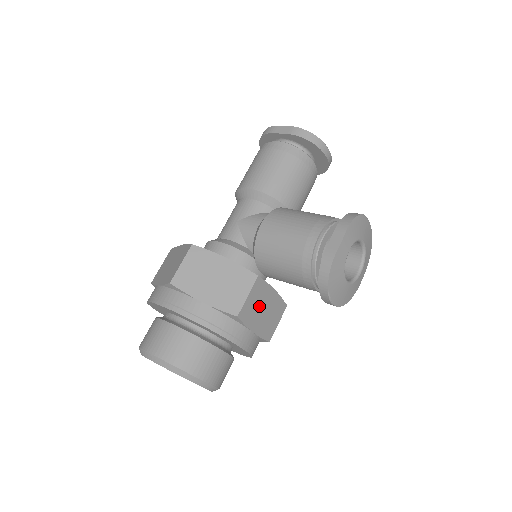
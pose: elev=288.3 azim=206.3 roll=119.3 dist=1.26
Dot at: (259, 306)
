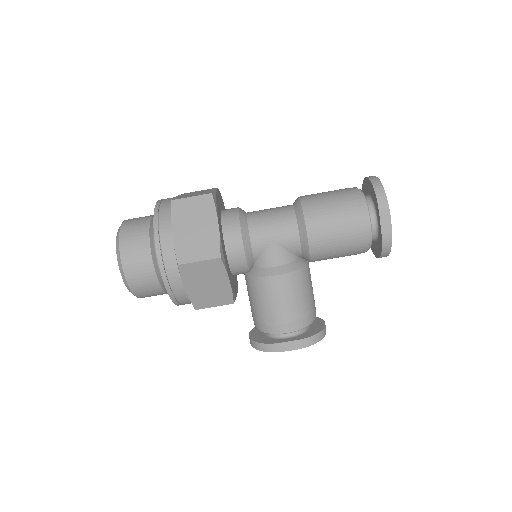
Dot at: occluded
